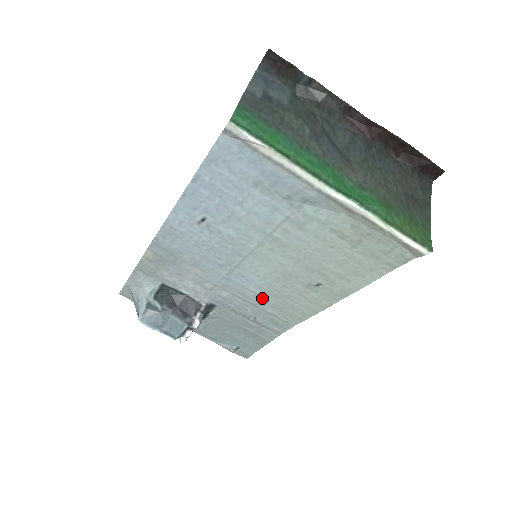
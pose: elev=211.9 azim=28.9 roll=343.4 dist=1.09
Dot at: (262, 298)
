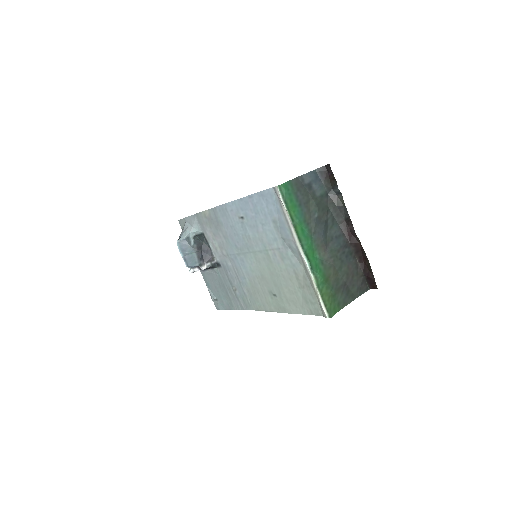
Dot at: (246, 281)
